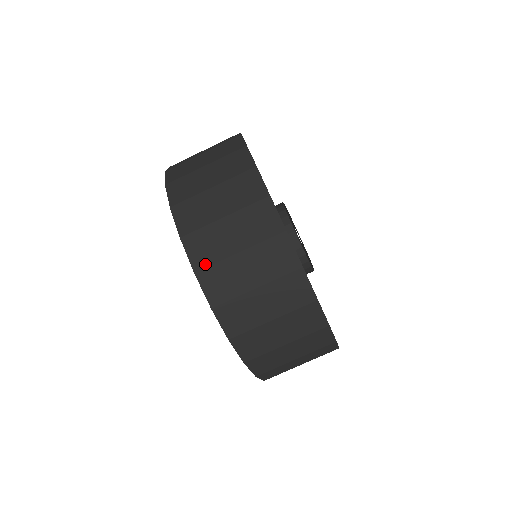
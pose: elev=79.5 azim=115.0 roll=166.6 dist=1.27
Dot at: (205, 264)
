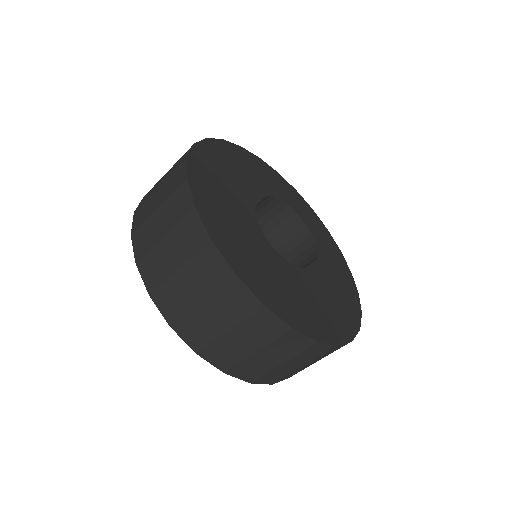
Dot at: occluded
